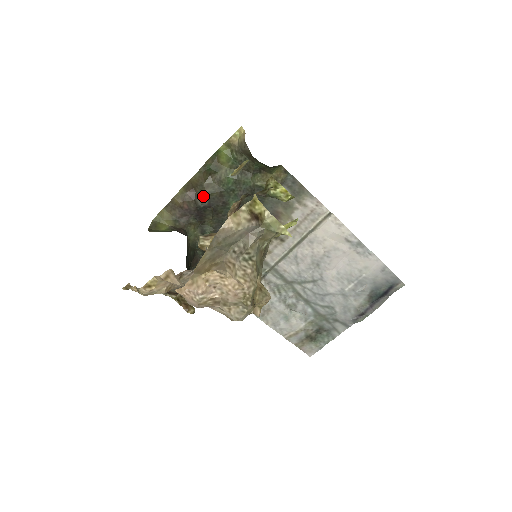
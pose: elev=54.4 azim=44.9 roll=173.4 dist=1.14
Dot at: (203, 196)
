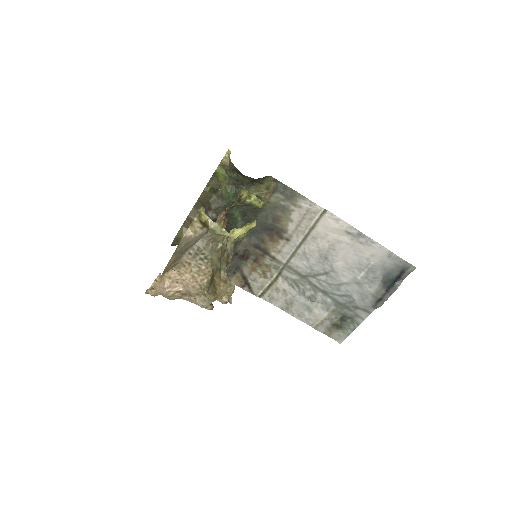
Dot at: (211, 211)
